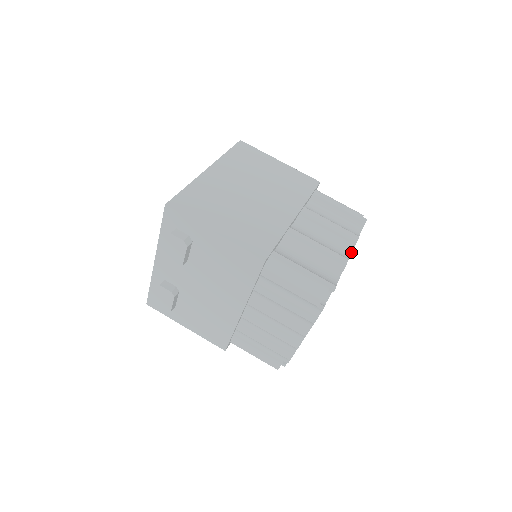
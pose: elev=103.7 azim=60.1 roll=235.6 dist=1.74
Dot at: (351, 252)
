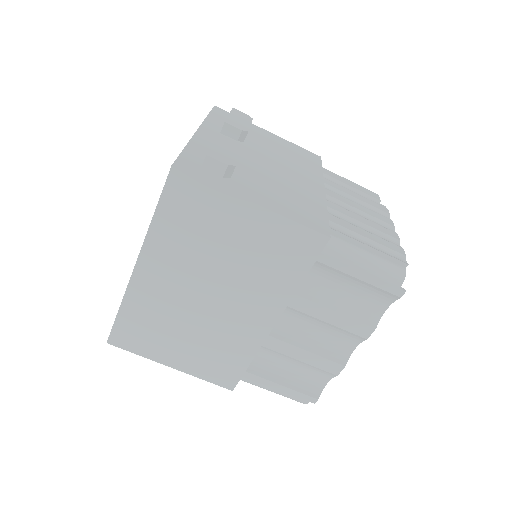
Dot at: occluded
